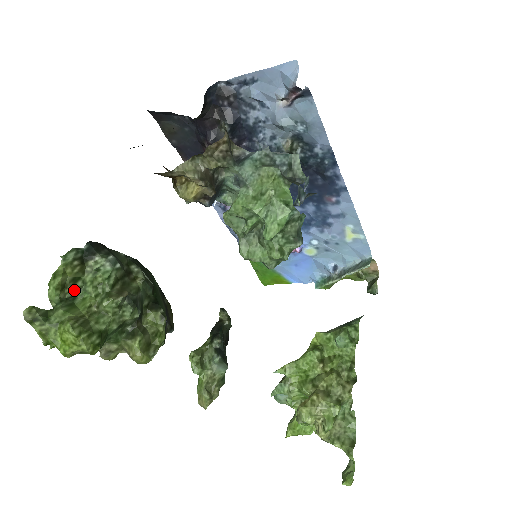
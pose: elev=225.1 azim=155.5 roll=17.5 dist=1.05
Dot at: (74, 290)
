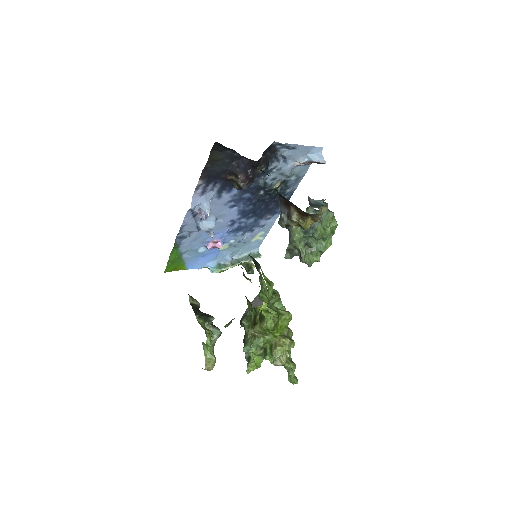
Dot at: occluded
